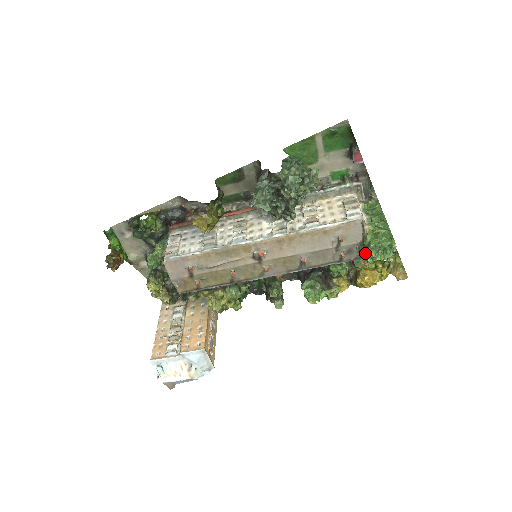
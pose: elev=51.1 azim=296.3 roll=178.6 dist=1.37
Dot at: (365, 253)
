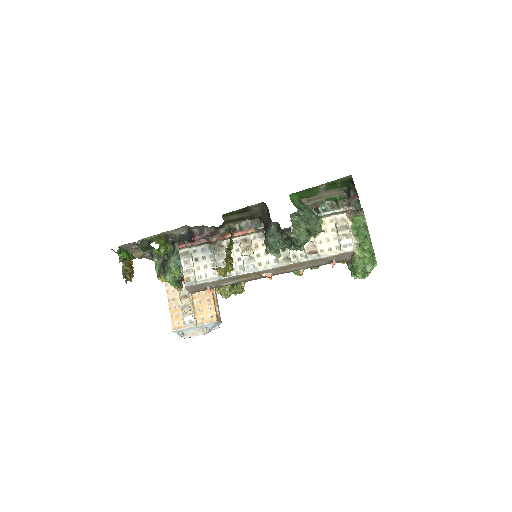
Dot at: (353, 273)
